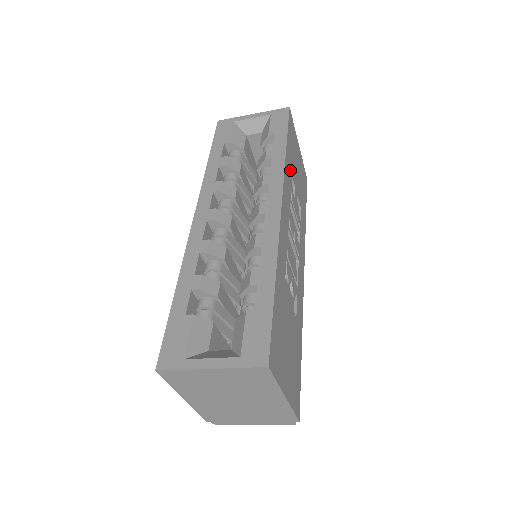
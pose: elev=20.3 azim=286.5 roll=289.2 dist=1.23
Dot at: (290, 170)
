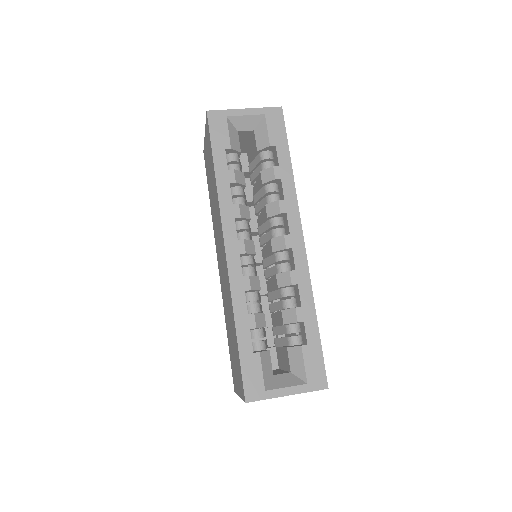
Dot at: occluded
